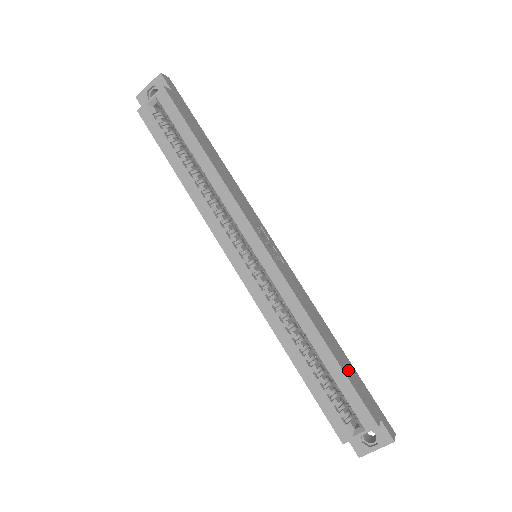
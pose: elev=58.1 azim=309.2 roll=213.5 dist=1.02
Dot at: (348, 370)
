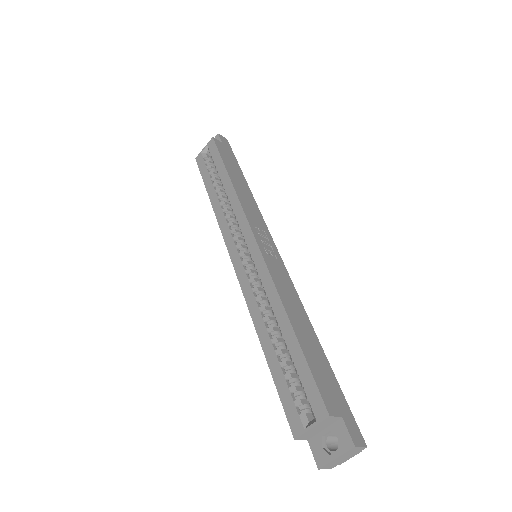
Dot at: (314, 357)
